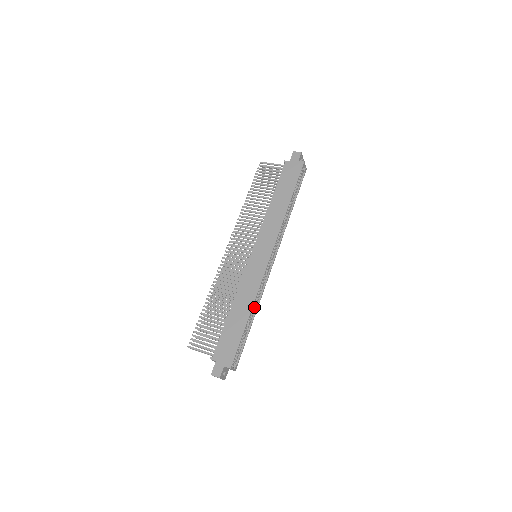
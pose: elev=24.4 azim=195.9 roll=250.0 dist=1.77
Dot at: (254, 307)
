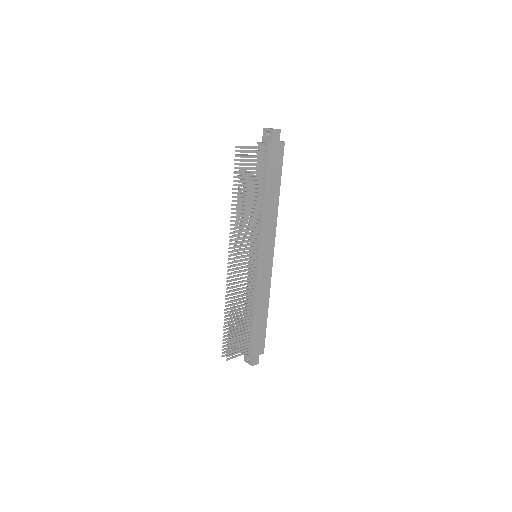
Dot at: occluded
